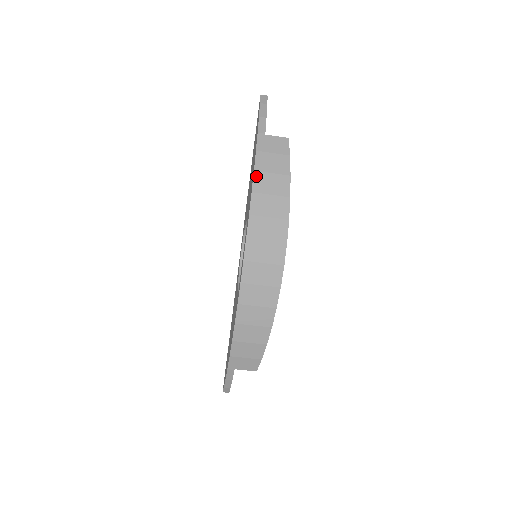
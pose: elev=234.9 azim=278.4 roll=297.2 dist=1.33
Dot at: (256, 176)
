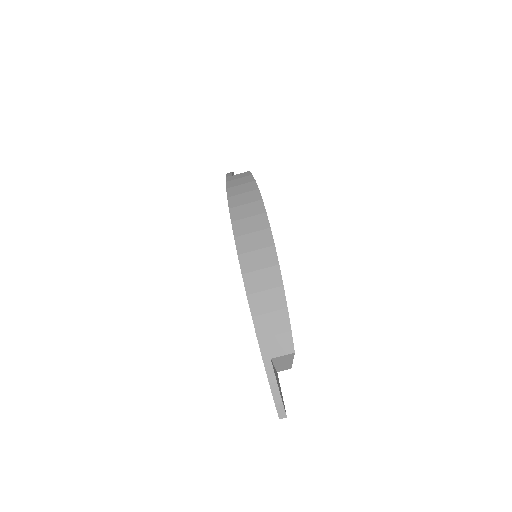
Dot at: (229, 190)
